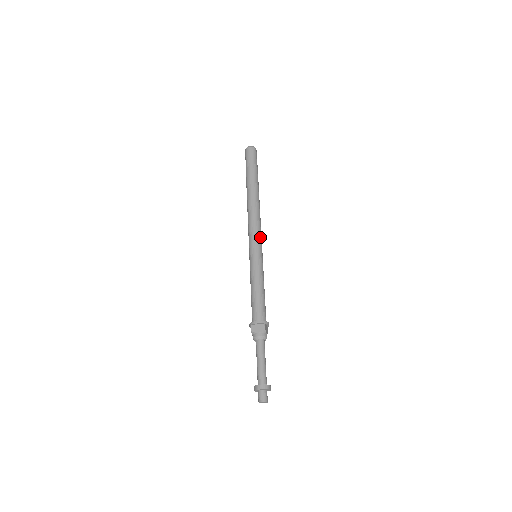
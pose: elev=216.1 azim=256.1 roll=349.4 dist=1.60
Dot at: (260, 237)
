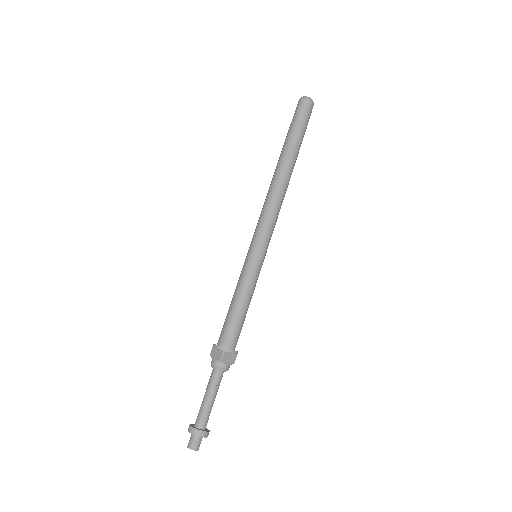
Dot at: (267, 231)
